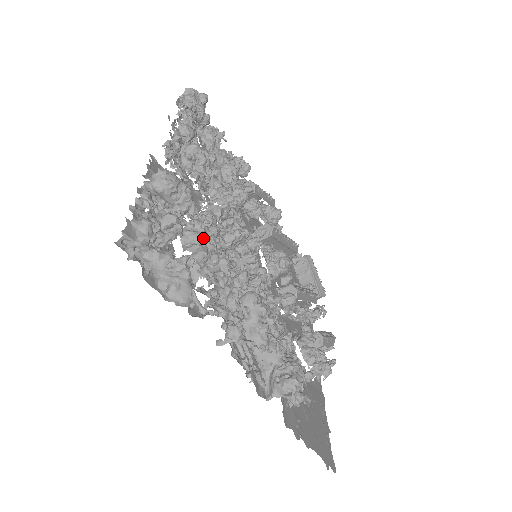
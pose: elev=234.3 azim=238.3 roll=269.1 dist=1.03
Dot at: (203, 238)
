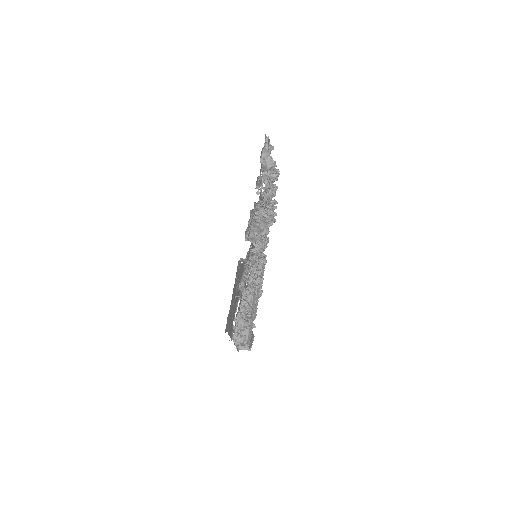
Dot at: occluded
